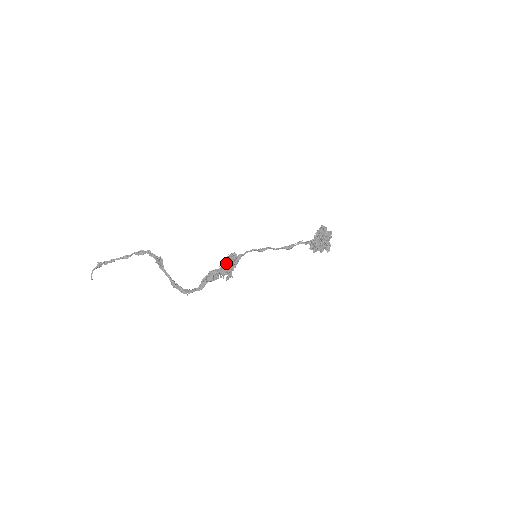
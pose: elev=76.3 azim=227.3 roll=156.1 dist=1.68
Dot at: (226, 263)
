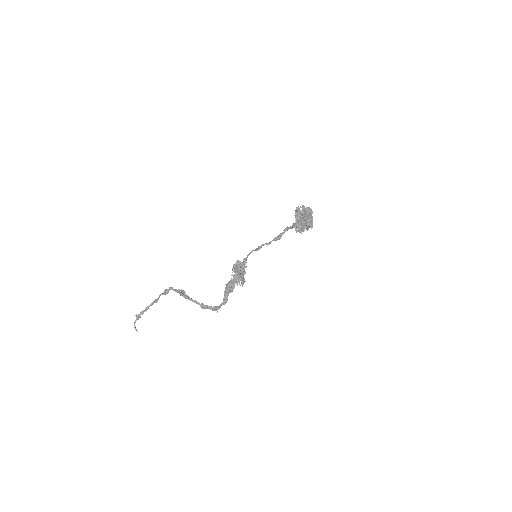
Dot at: occluded
